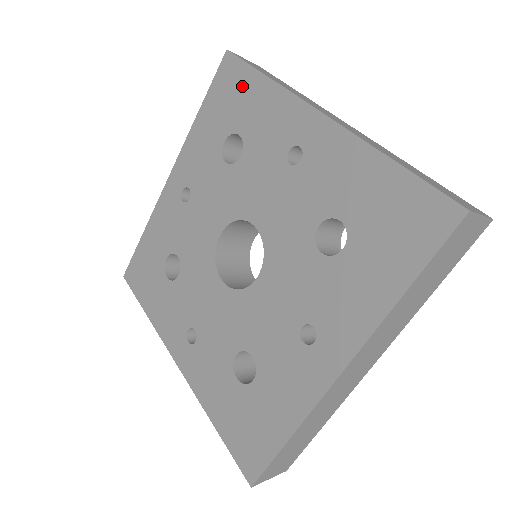
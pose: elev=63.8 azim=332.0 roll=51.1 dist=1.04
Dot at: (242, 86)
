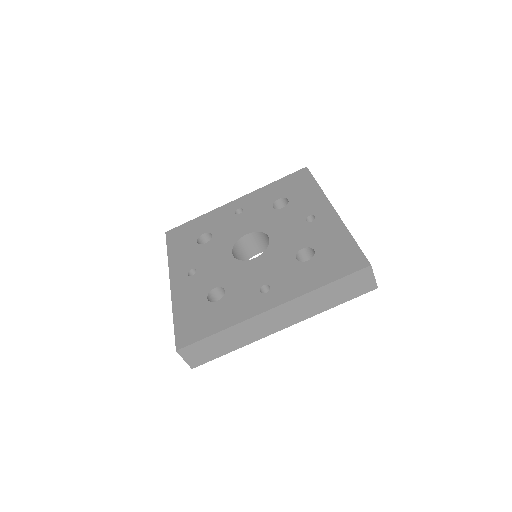
Dot at: (304, 183)
